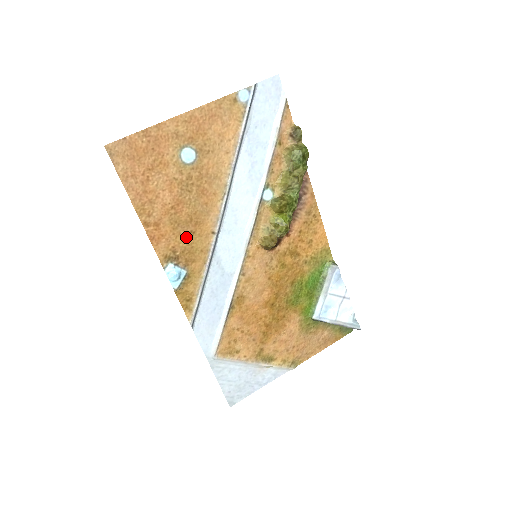
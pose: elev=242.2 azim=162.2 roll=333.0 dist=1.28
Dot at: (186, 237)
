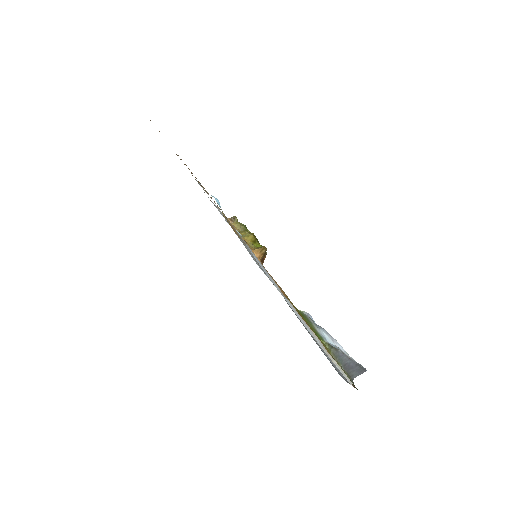
Dot at: occluded
